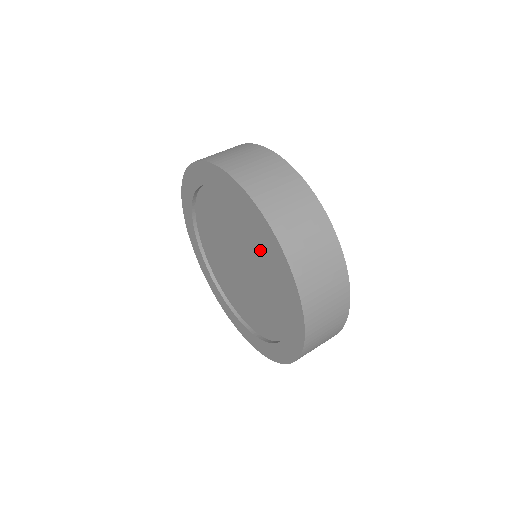
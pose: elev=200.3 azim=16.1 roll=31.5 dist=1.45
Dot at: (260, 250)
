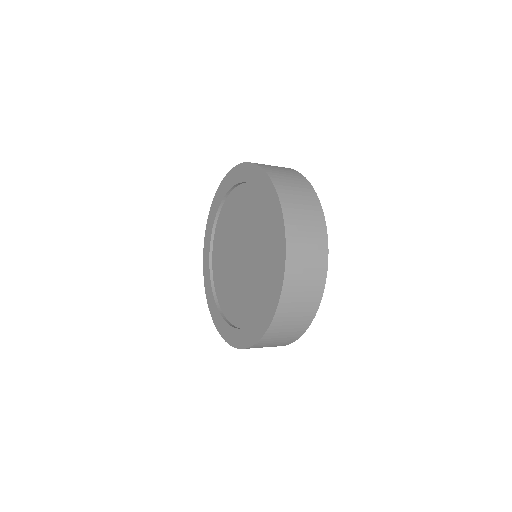
Dot at: (264, 275)
